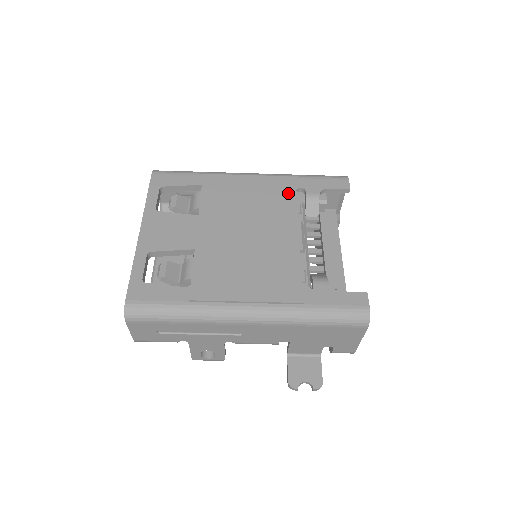
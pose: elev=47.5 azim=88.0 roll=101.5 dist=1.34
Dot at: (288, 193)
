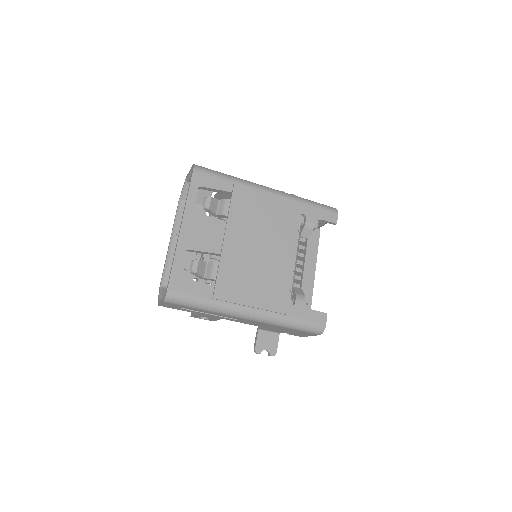
Dot at: (294, 218)
